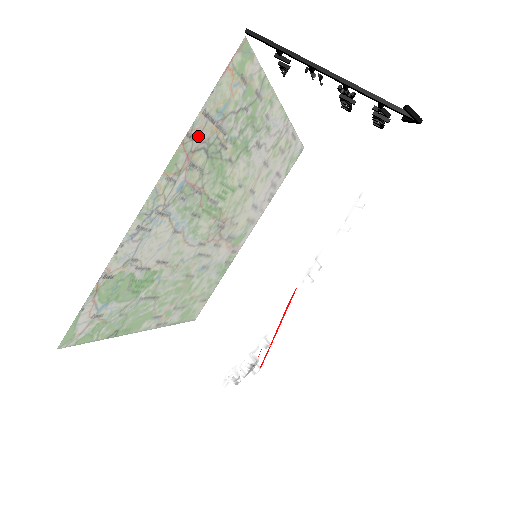
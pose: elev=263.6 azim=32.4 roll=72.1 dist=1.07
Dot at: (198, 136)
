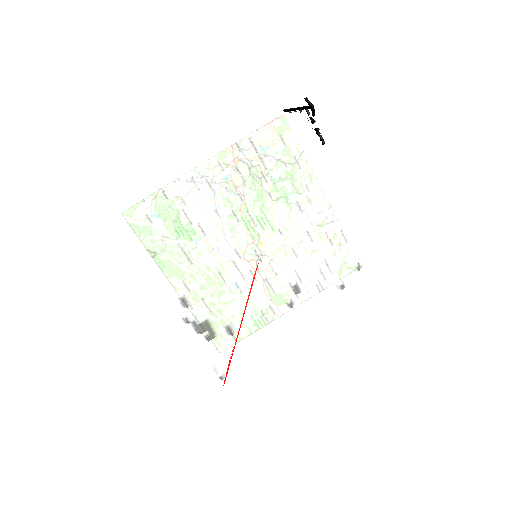
Dot at: occluded
